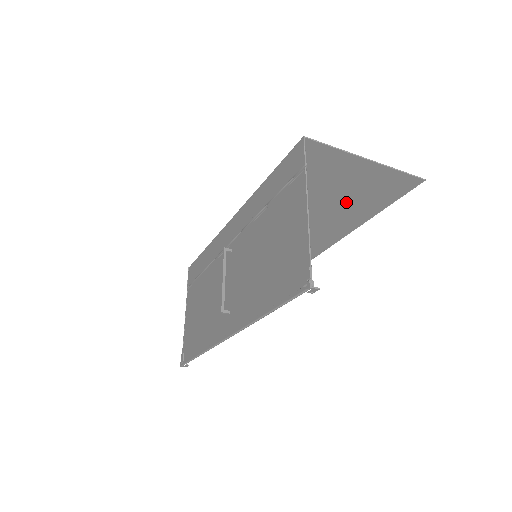
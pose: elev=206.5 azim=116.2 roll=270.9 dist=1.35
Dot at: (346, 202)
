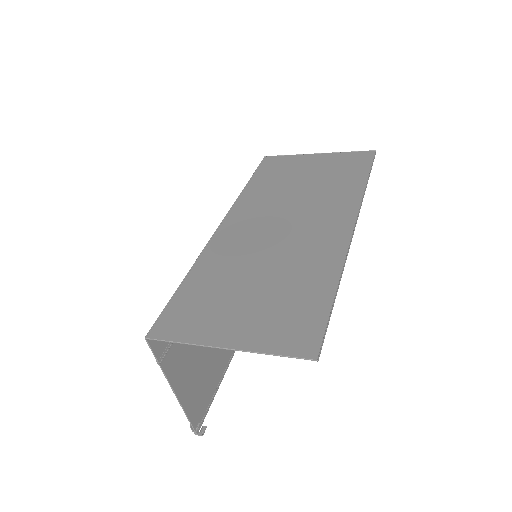
Dot at: (282, 288)
